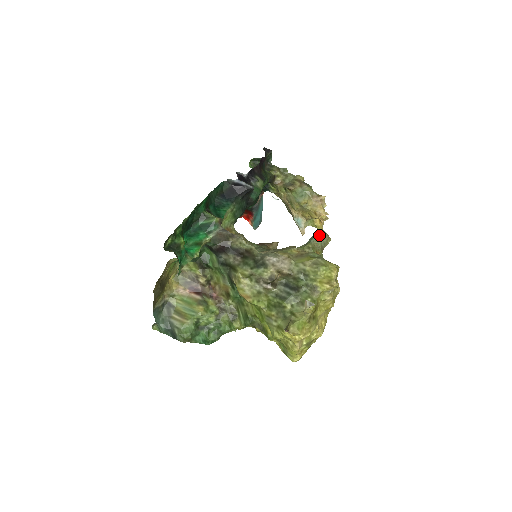
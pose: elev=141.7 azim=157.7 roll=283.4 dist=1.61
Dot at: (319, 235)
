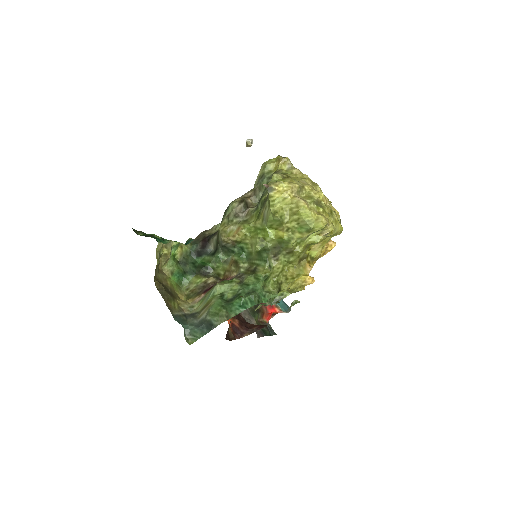
Dot at: occluded
